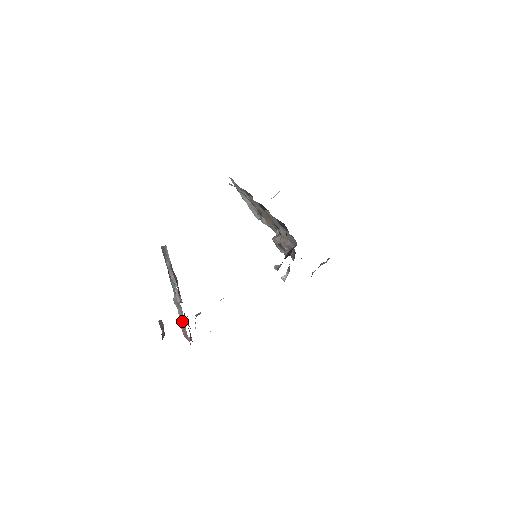
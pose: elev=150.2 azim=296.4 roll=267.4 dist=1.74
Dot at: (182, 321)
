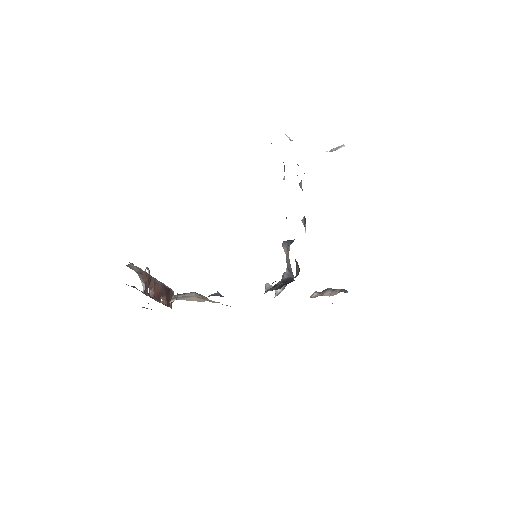
Dot at: occluded
